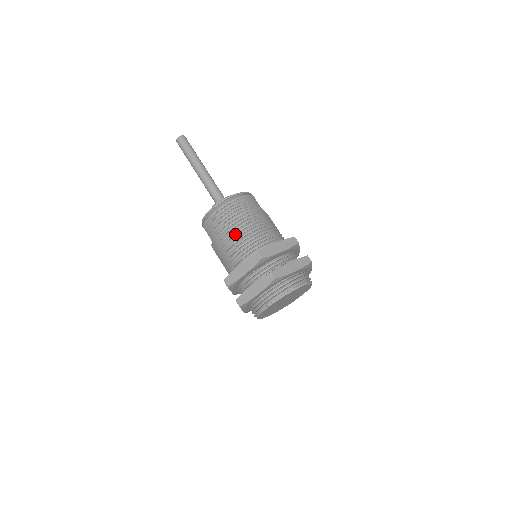
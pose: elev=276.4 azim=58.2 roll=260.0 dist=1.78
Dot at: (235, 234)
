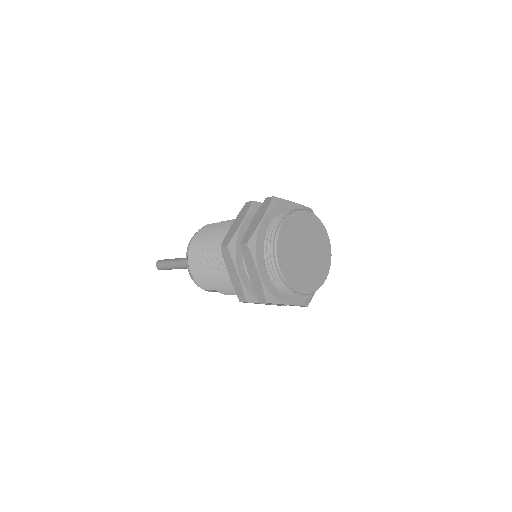
Dot at: (210, 261)
